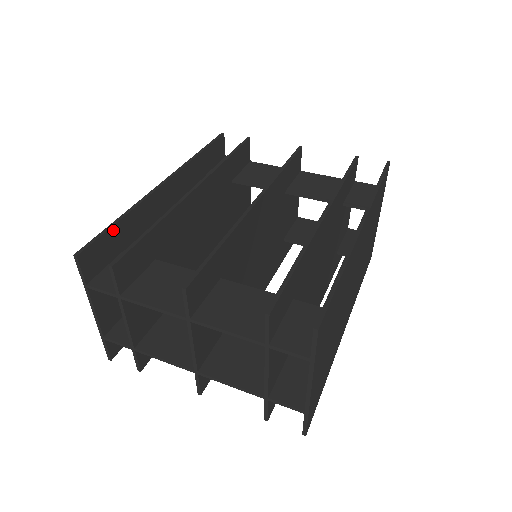
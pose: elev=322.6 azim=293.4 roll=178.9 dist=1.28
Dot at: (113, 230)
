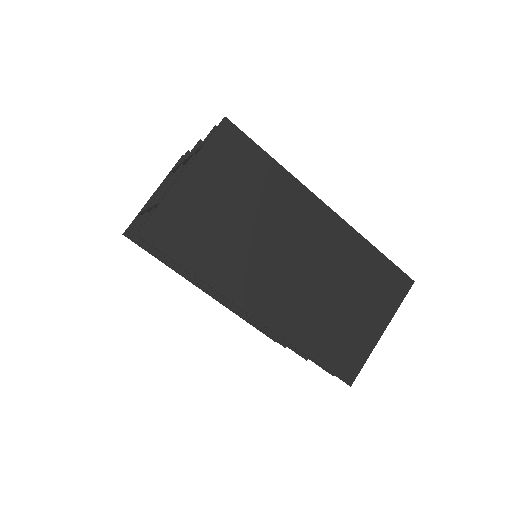
Dot at: occluded
